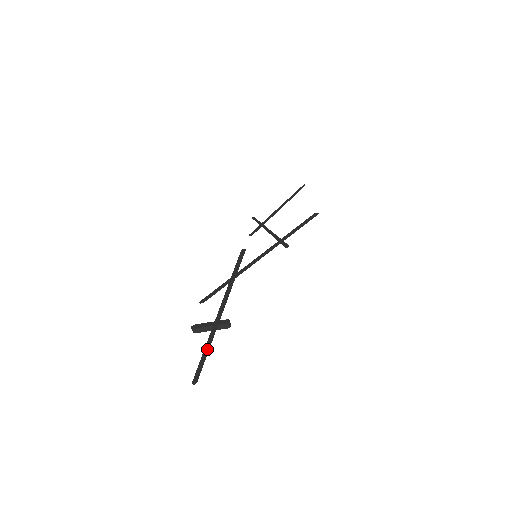
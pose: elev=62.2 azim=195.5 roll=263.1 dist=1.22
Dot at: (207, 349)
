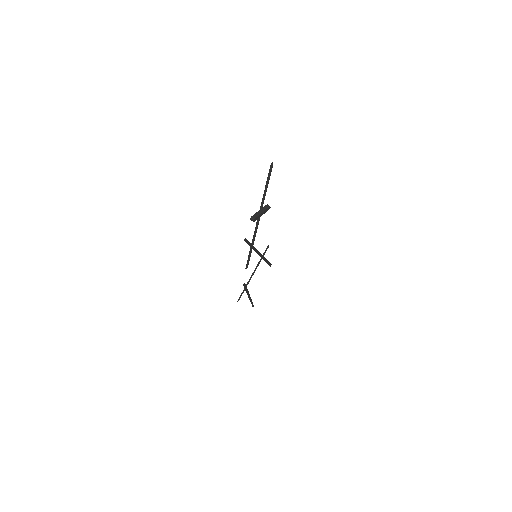
Dot at: (266, 186)
